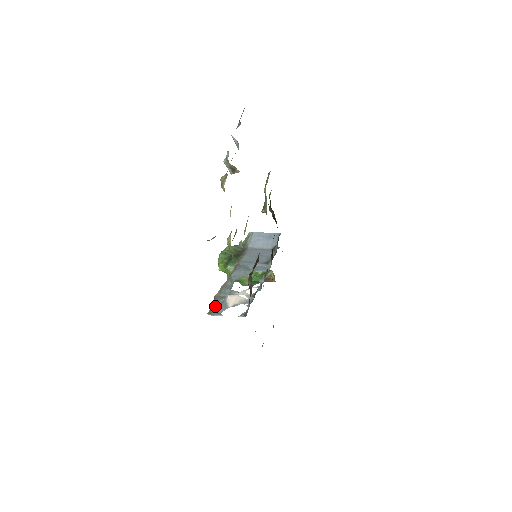
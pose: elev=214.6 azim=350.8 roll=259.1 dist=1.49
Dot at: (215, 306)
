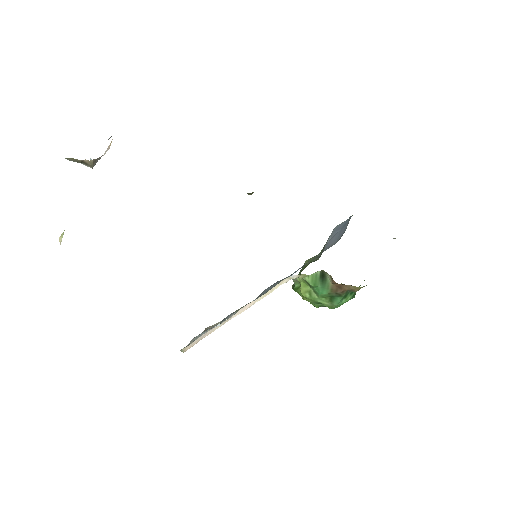
Dot at: (195, 339)
